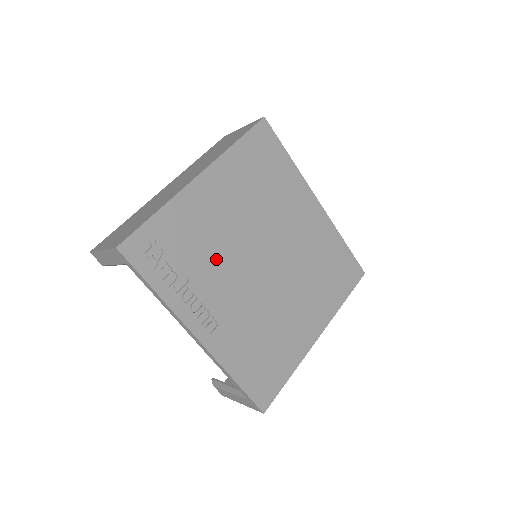
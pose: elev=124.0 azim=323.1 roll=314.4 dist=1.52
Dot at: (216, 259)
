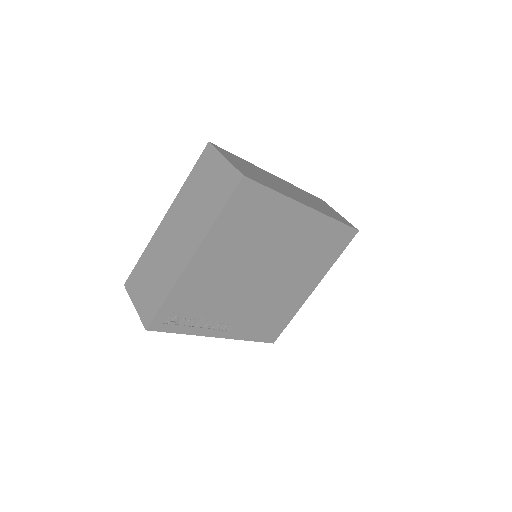
Dot at: (221, 296)
